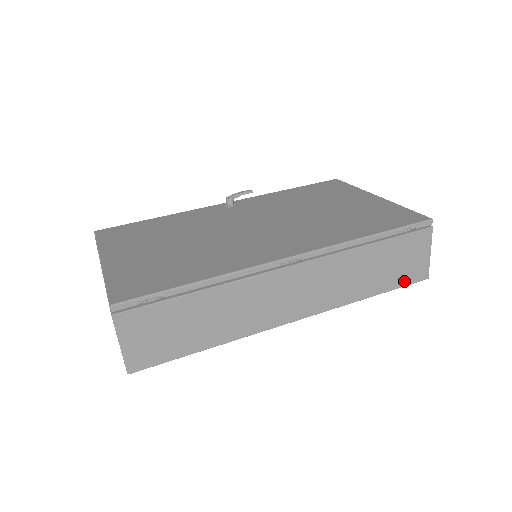
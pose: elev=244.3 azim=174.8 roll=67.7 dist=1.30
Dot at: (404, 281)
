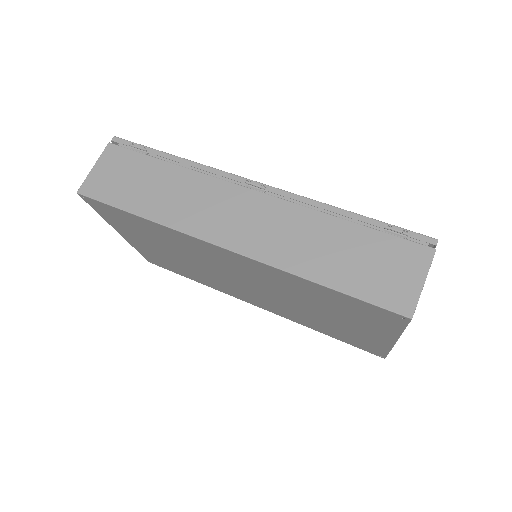
Dot at: (373, 295)
